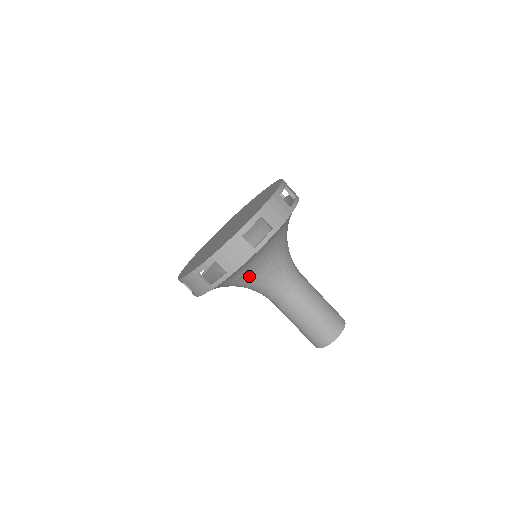
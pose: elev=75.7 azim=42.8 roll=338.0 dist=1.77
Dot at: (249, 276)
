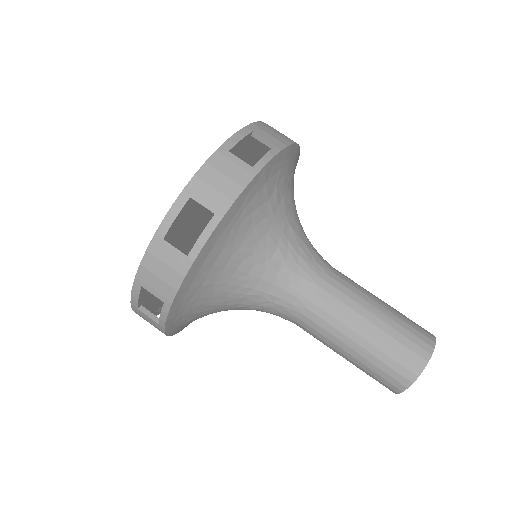
Dot at: (283, 215)
